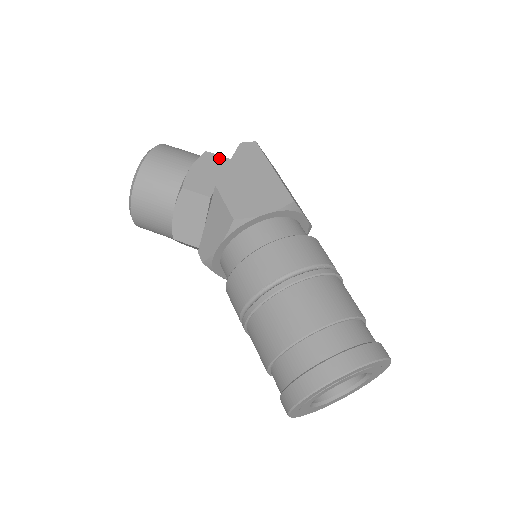
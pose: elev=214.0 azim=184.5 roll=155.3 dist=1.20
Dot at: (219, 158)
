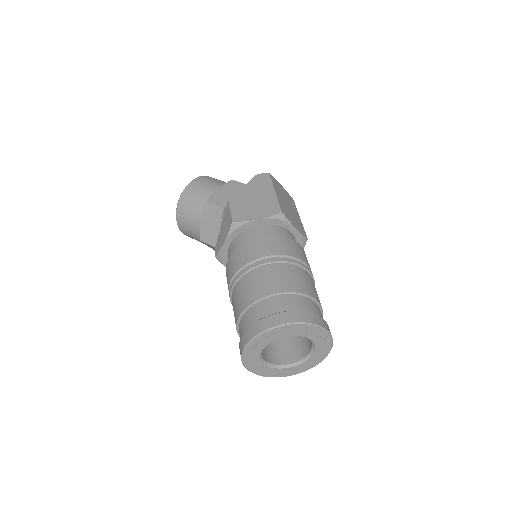
Dot at: (240, 184)
